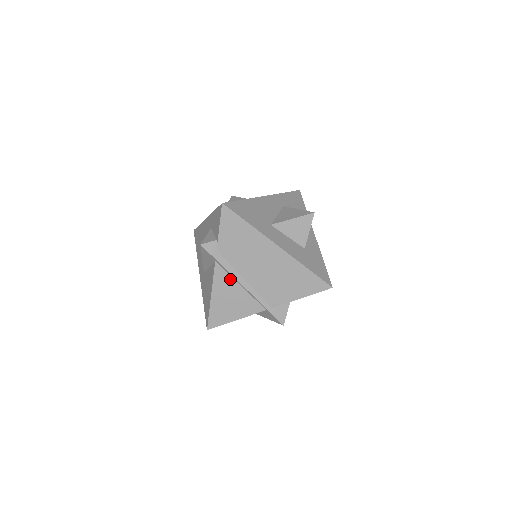
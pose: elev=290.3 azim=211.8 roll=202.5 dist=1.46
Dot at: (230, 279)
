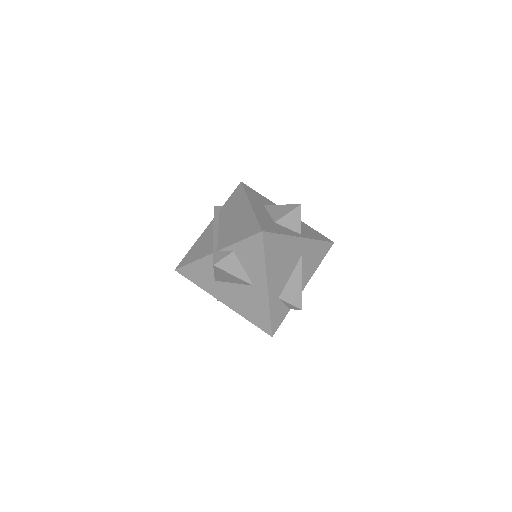
Dot at: (212, 230)
